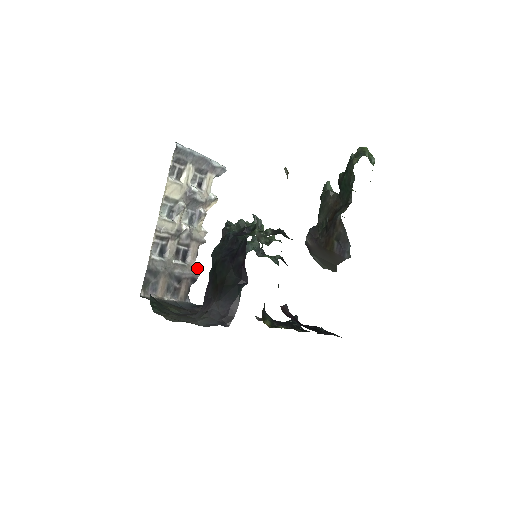
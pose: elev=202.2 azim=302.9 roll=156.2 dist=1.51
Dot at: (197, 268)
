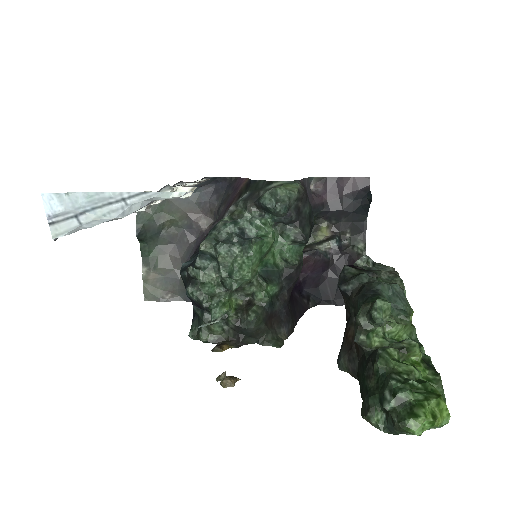
Dot at: (203, 180)
